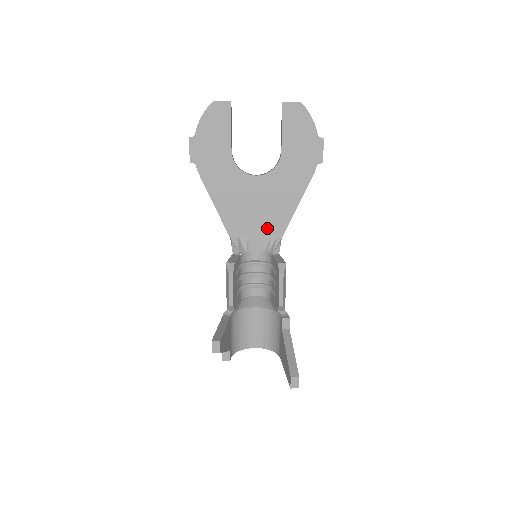
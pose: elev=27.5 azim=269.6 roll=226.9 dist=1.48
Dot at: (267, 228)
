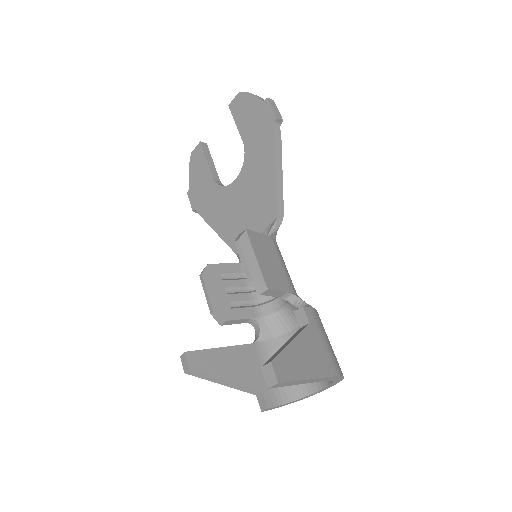
Dot at: (261, 221)
